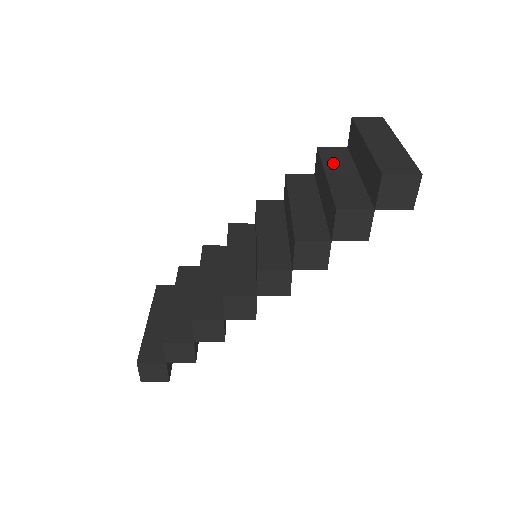
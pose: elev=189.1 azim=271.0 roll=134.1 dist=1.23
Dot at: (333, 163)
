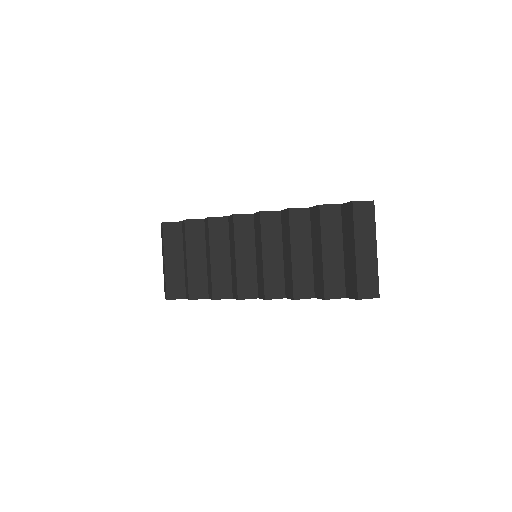
Dot at: (328, 234)
